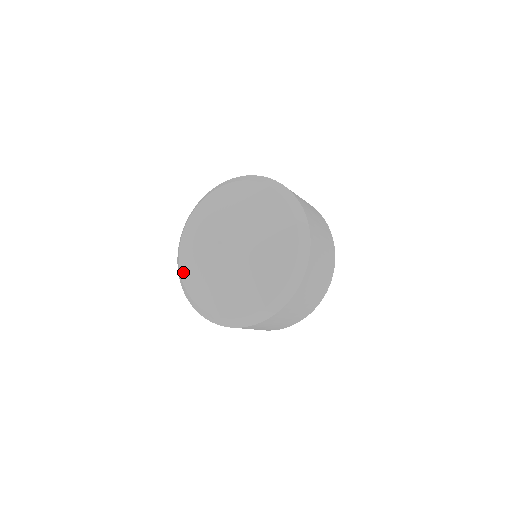
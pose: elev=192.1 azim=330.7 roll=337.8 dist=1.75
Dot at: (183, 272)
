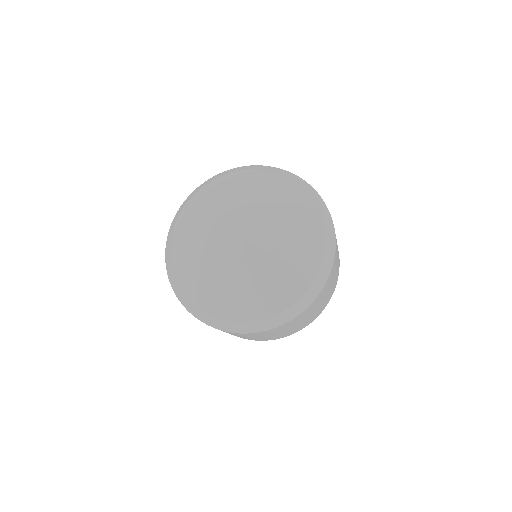
Dot at: (177, 270)
